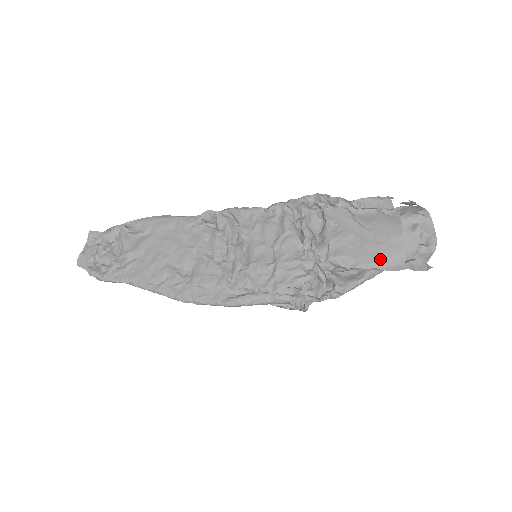
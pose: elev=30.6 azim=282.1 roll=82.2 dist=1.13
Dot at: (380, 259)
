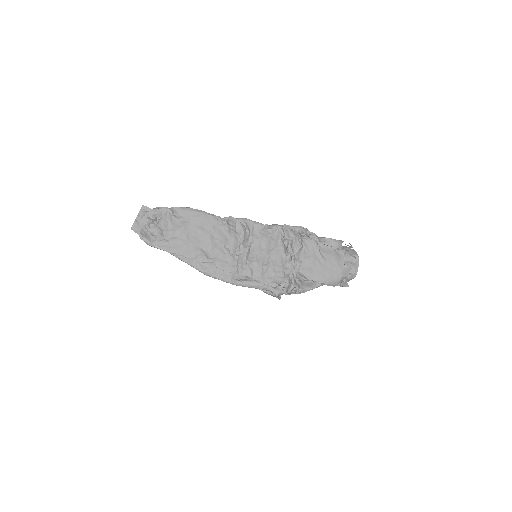
Dot at: (327, 279)
